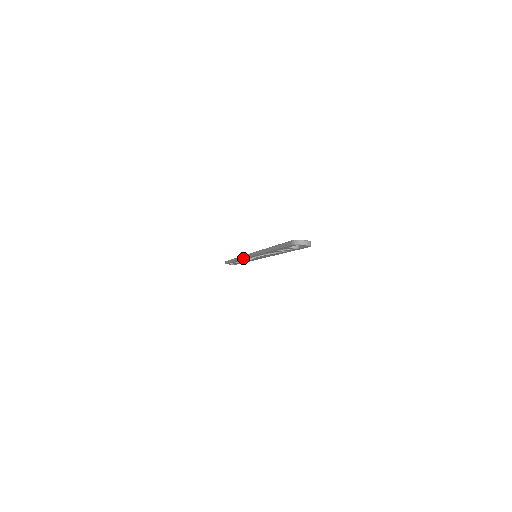
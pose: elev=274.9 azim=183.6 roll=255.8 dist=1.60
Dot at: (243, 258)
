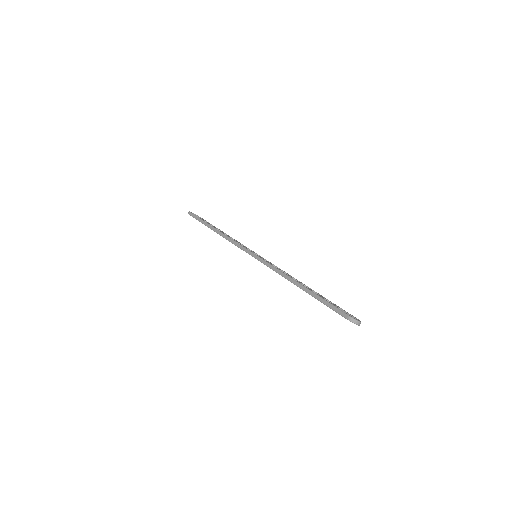
Dot at: (237, 245)
